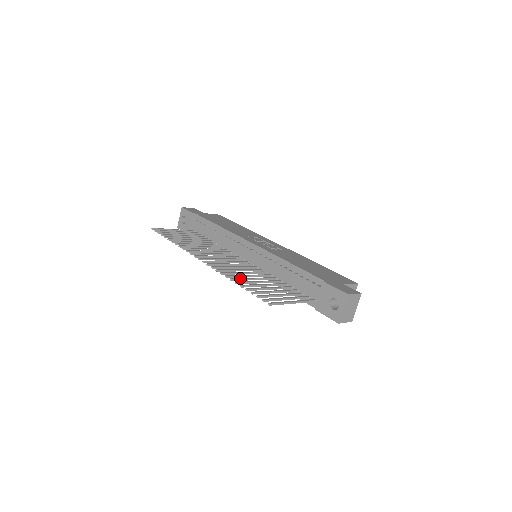
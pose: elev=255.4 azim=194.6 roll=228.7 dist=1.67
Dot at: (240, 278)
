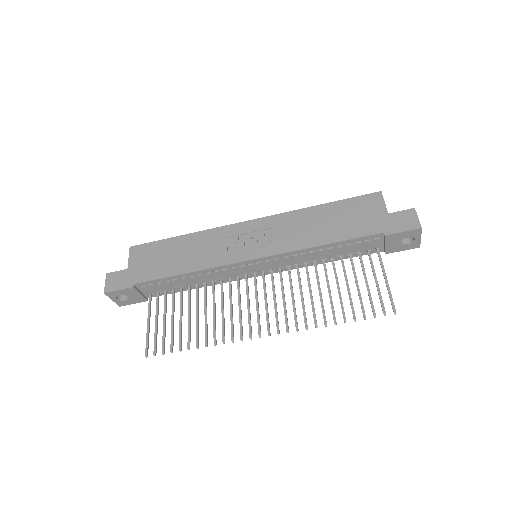
Dot at: (323, 312)
